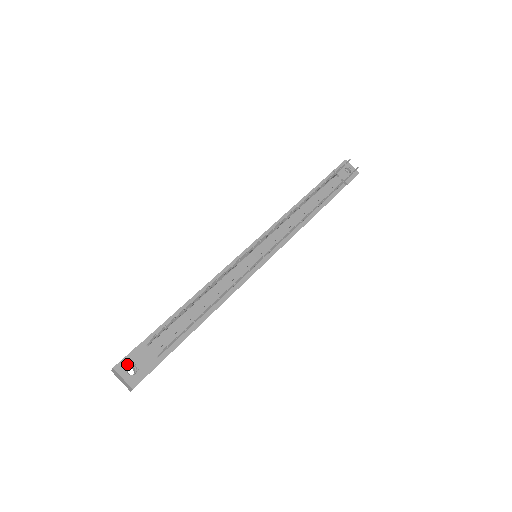
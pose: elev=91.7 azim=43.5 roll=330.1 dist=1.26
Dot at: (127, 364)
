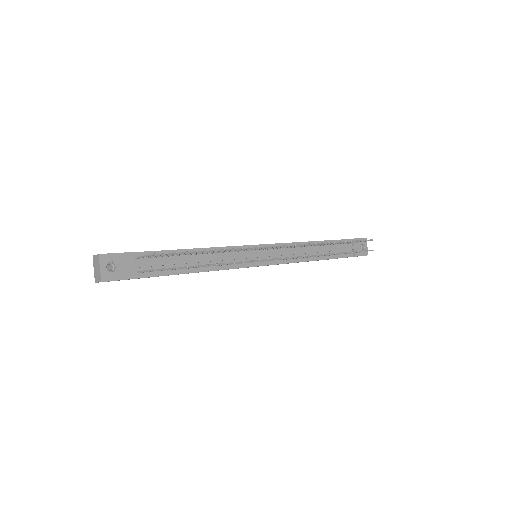
Dot at: (111, 260)
